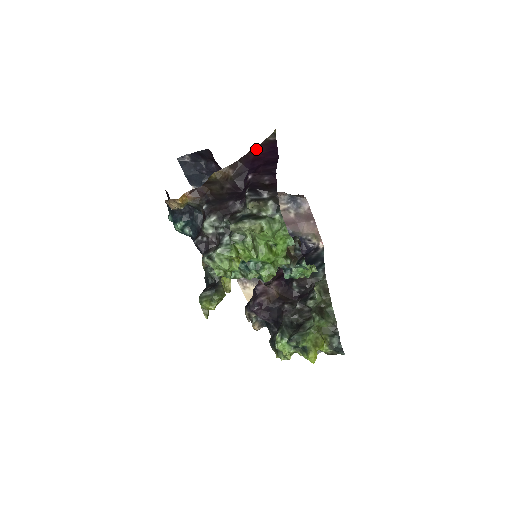
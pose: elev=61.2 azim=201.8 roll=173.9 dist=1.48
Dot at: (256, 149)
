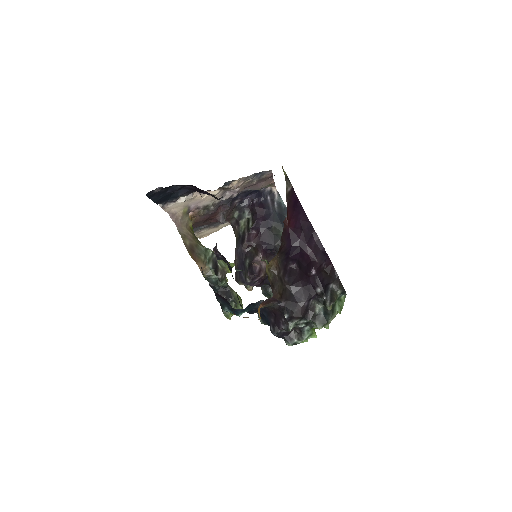
Dot at: (287, 217)
